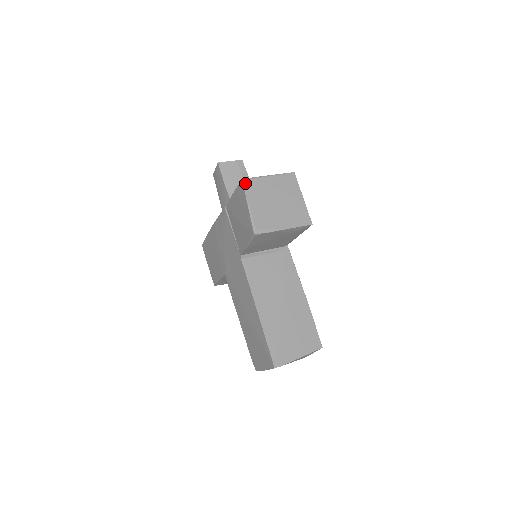
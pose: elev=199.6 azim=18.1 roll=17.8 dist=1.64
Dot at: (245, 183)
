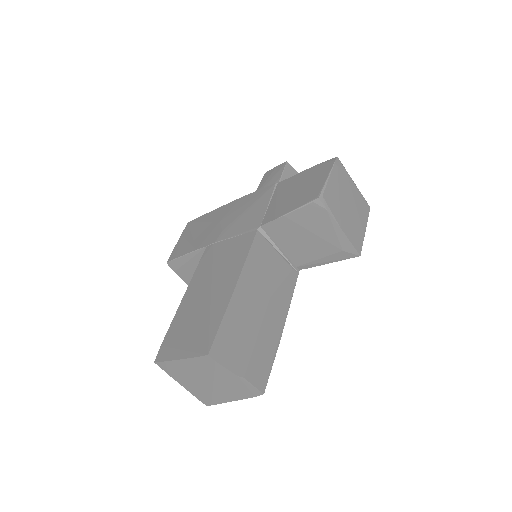
Dot at: (337, 161)
